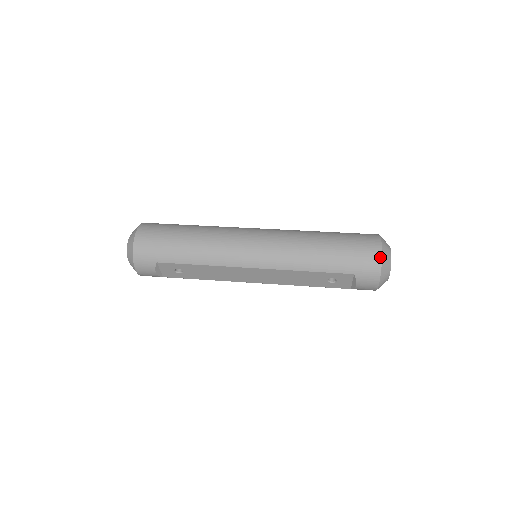
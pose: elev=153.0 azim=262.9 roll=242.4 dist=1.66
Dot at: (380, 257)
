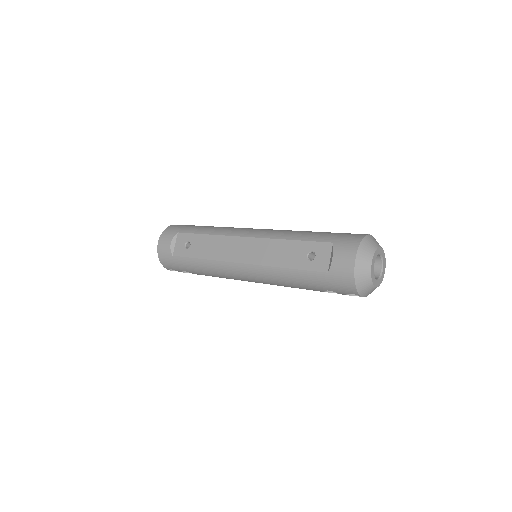
Dot at: (365, 235)
